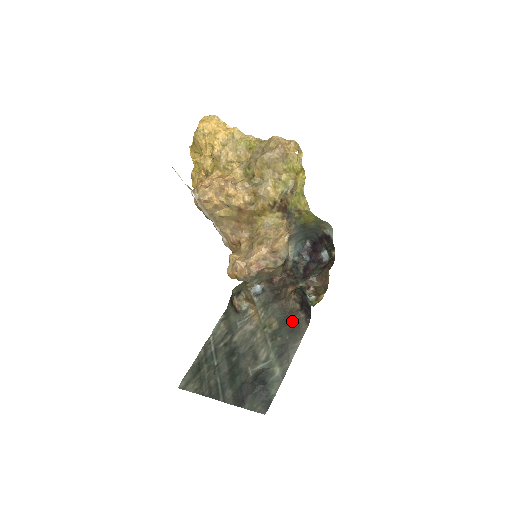
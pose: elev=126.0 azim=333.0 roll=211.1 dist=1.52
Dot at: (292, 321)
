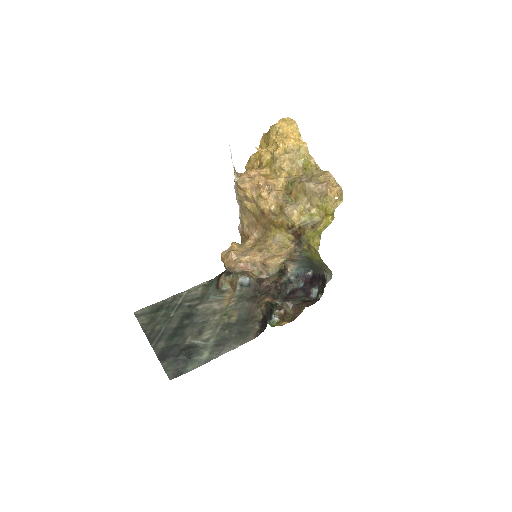
Dot at: (247, 325)
